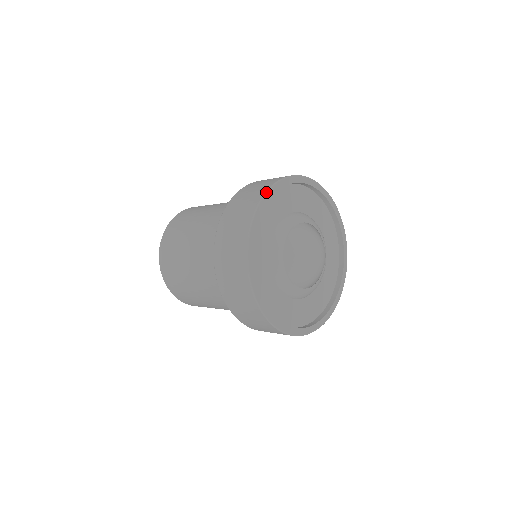
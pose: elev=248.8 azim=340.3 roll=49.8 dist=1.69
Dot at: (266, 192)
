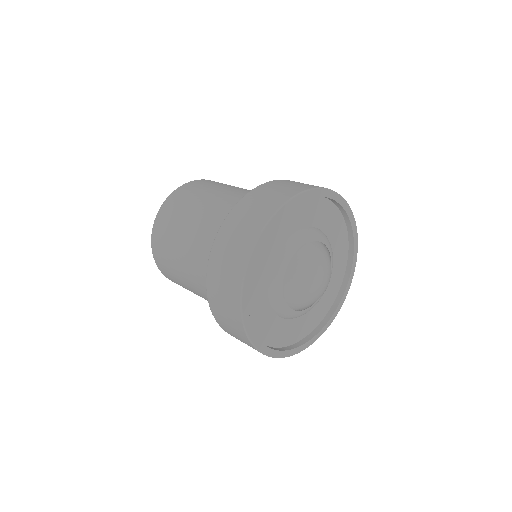
Dot at: (242, 286)
